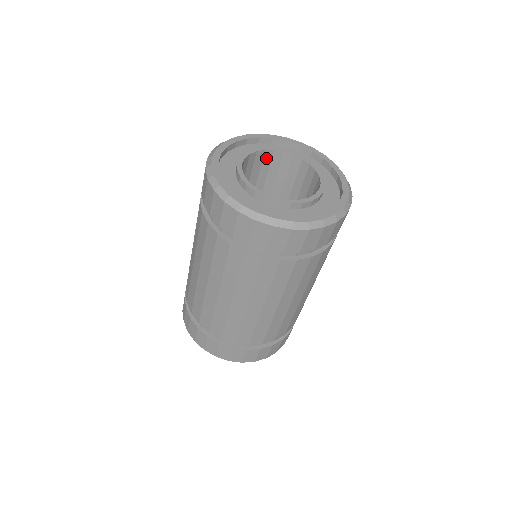
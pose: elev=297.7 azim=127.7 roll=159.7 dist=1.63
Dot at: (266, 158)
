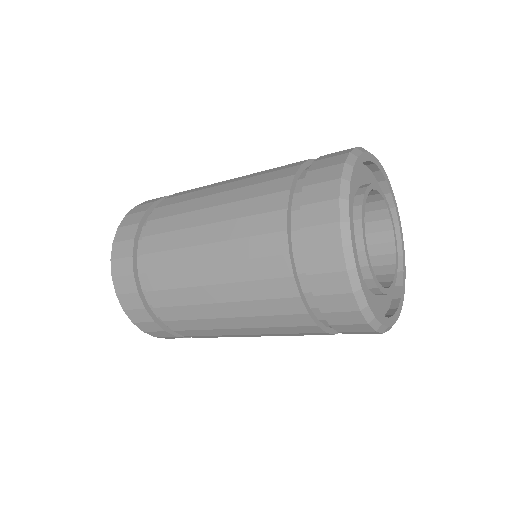
Dot at: occluded
